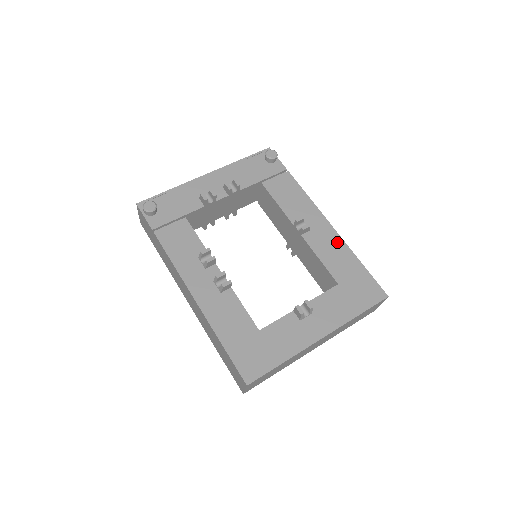
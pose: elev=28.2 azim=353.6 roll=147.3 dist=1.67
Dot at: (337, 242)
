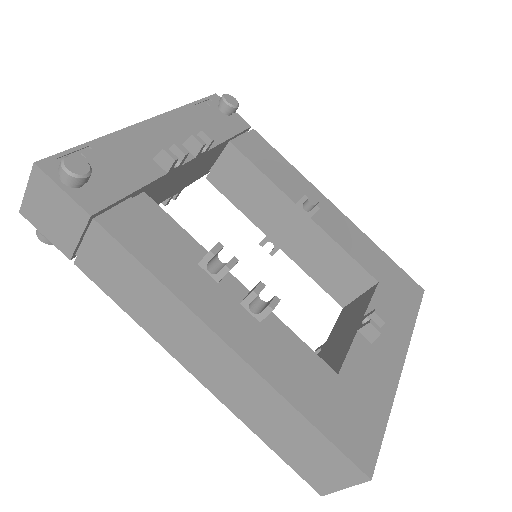
Dot at: (349, 226)
